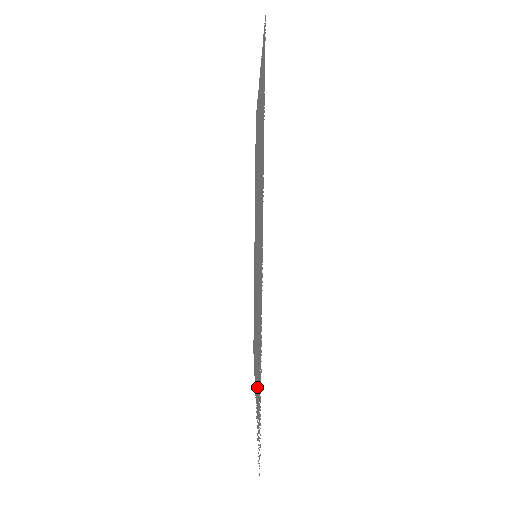
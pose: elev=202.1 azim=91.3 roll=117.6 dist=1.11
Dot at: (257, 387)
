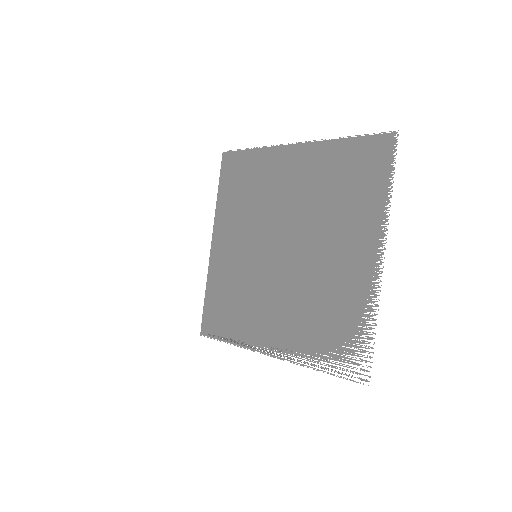
Dot at: (314, 338)
